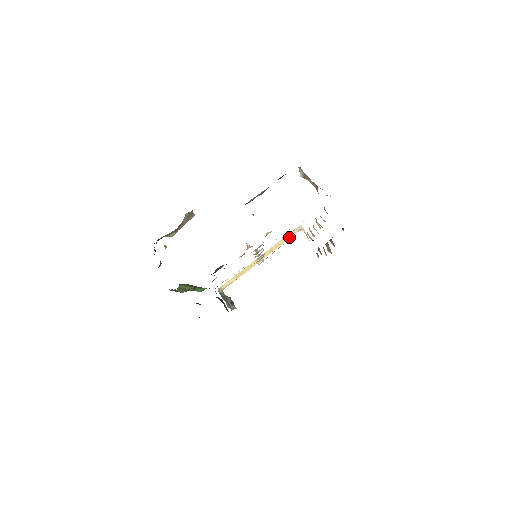
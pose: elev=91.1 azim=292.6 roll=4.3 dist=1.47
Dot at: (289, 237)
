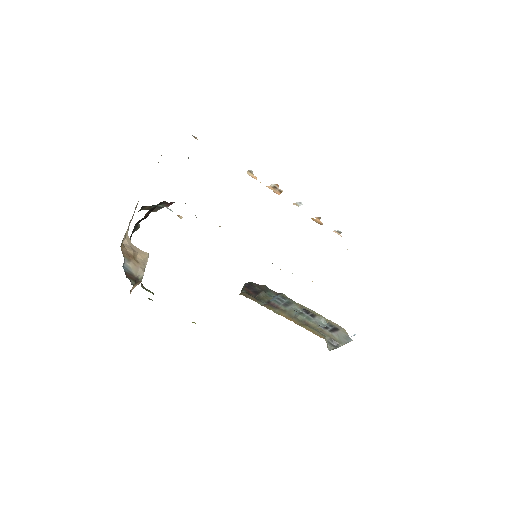
Dot at: occluded
